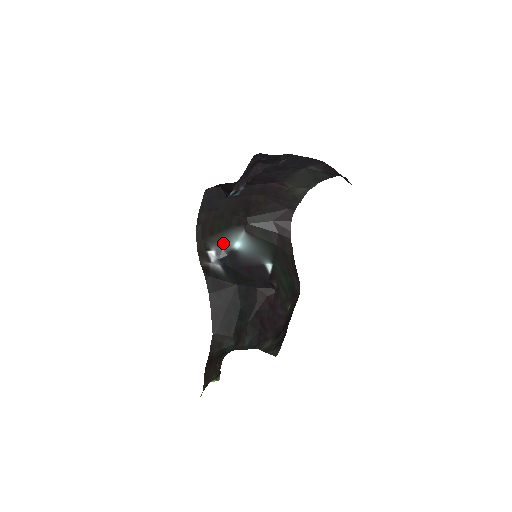
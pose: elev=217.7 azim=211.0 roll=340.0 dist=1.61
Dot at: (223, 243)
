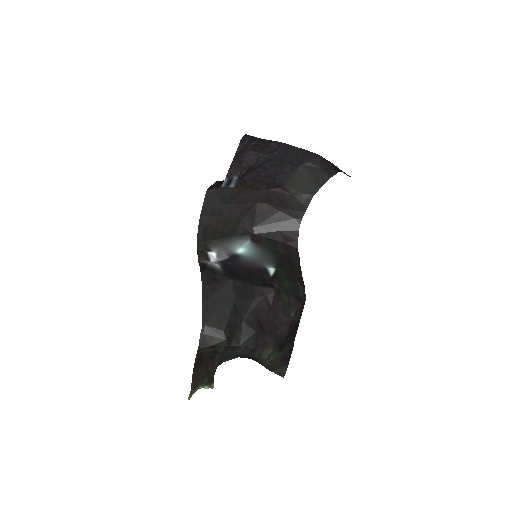
Dot at: (225, 247)
